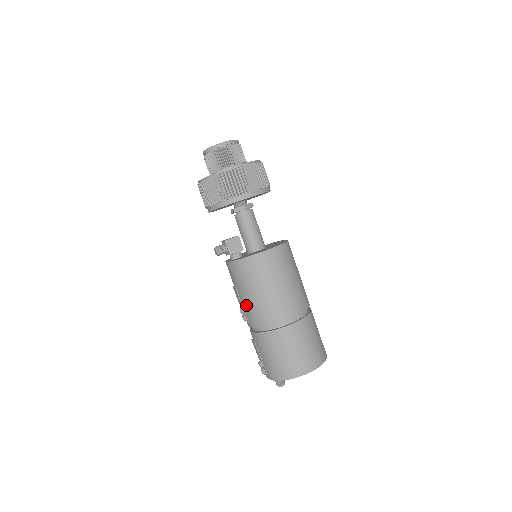
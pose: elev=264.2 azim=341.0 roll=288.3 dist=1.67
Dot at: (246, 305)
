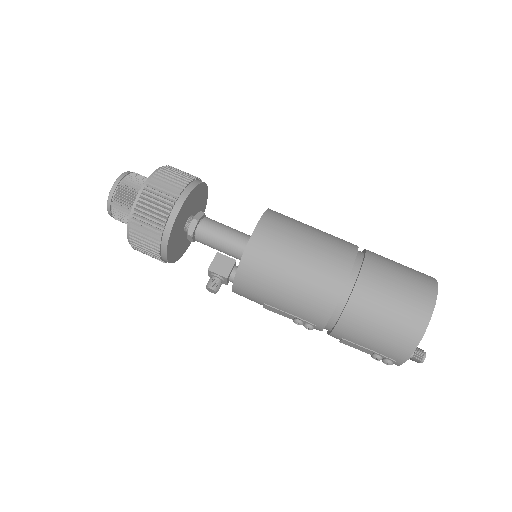
Dot at: (294, 310)
